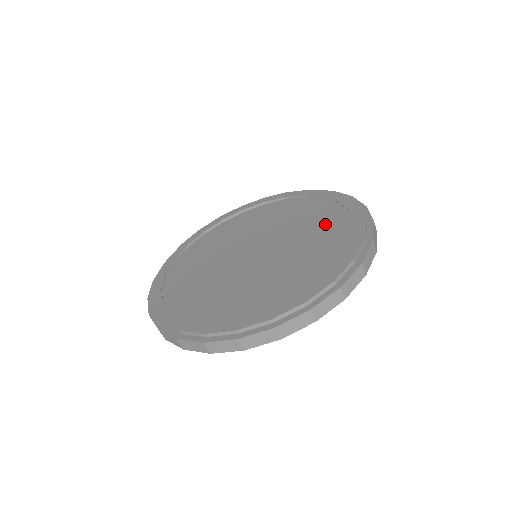
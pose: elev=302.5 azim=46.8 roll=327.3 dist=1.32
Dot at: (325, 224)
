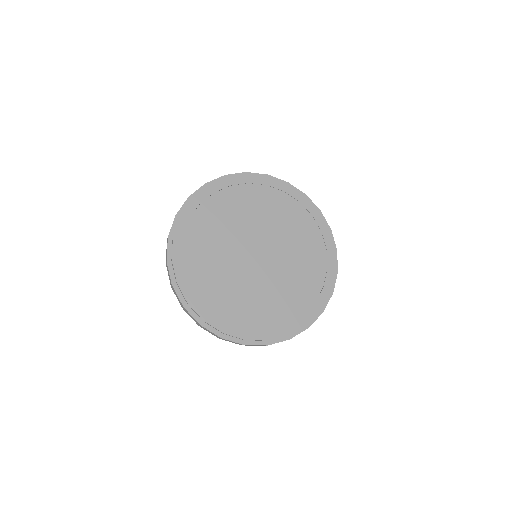
Dot at: (303, 236)
